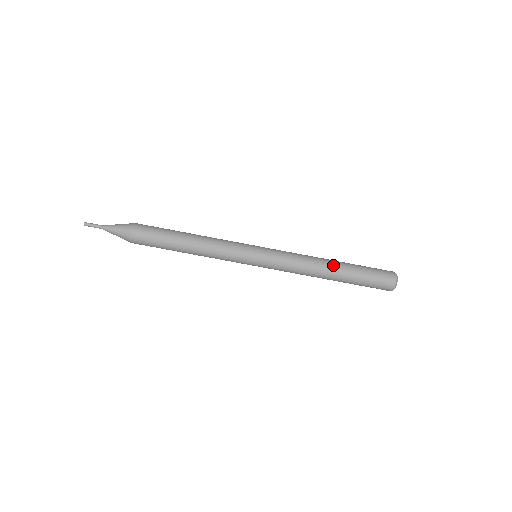
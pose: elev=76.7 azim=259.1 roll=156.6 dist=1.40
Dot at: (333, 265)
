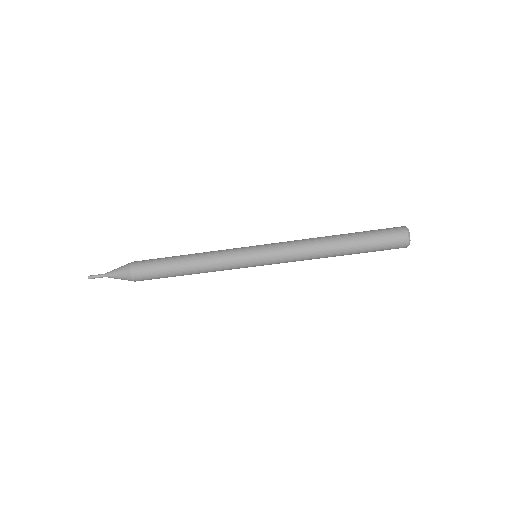
Dot at: (336, 246)
